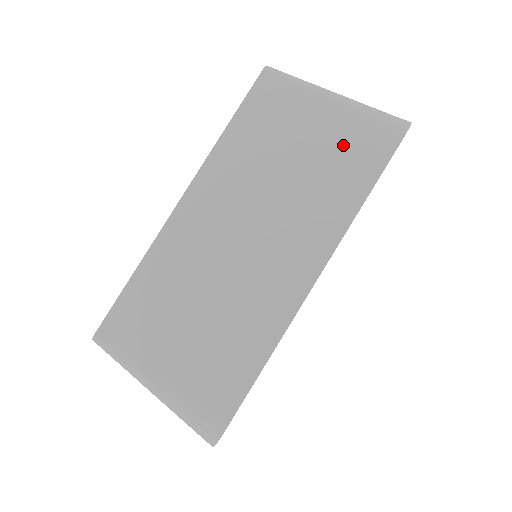
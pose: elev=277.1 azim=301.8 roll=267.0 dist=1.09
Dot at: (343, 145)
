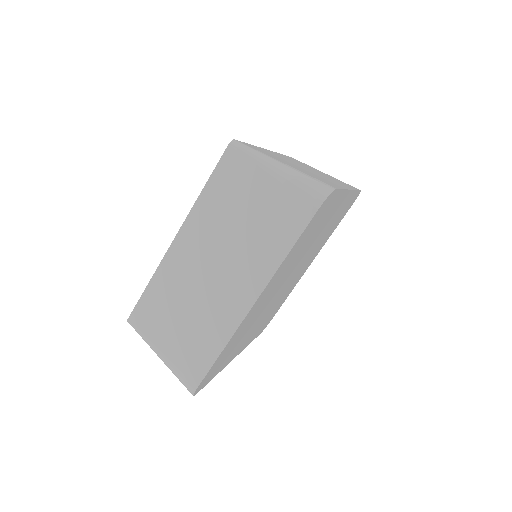
Dot at: (278, 209)
